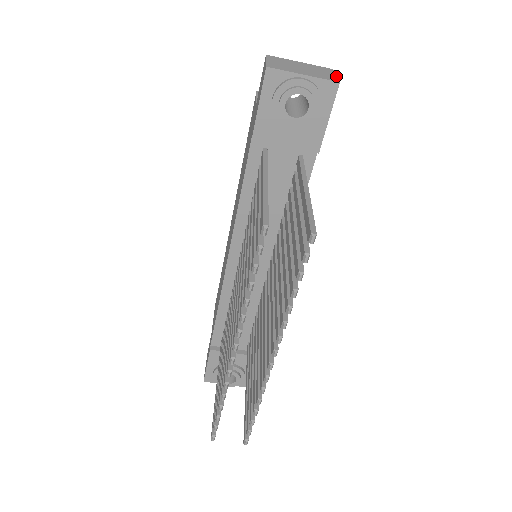
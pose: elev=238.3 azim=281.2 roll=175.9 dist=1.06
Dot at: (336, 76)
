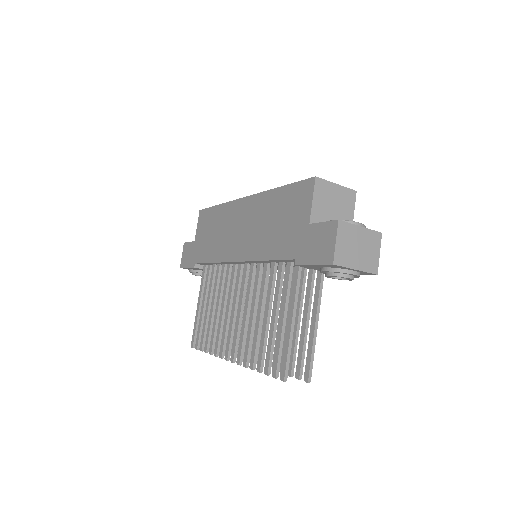
Dot at: (379, 257)
